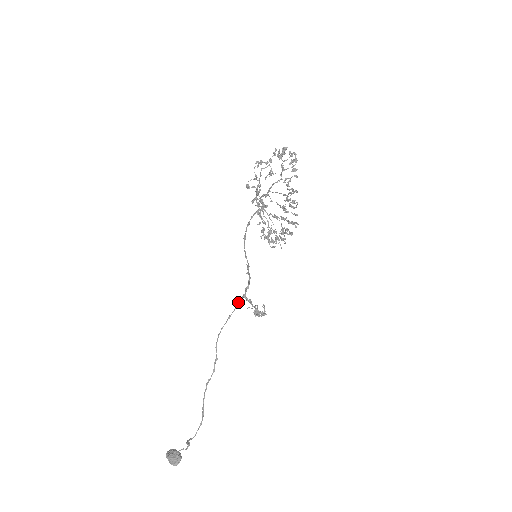
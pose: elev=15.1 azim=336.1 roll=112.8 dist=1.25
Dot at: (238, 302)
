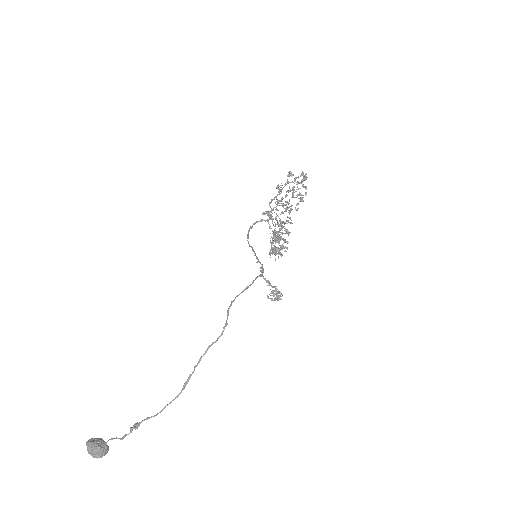
Dot at: (255, 279)
